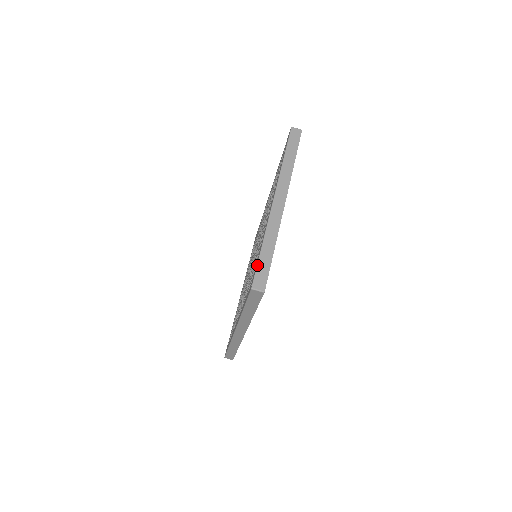
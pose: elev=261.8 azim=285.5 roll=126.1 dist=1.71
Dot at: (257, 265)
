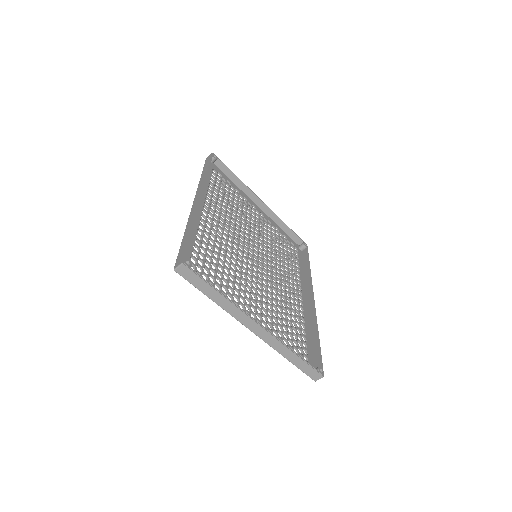
Dot at: occluded
